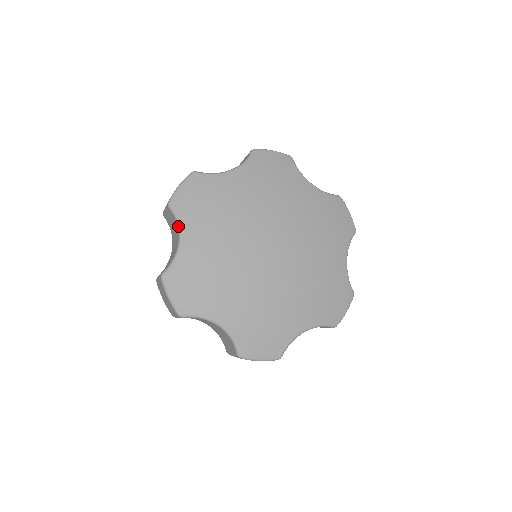
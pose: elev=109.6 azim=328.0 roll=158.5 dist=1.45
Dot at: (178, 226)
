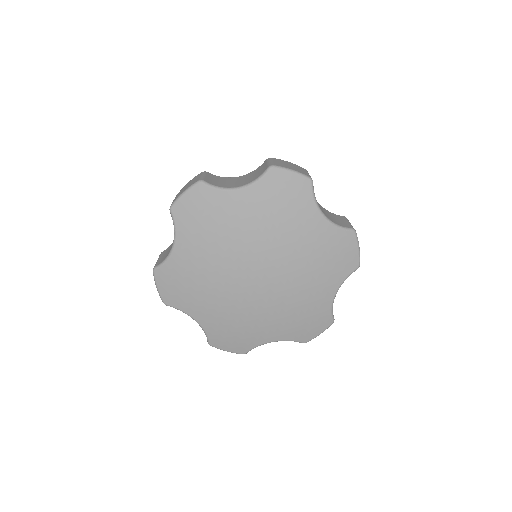
Dot at: (174, 233)
